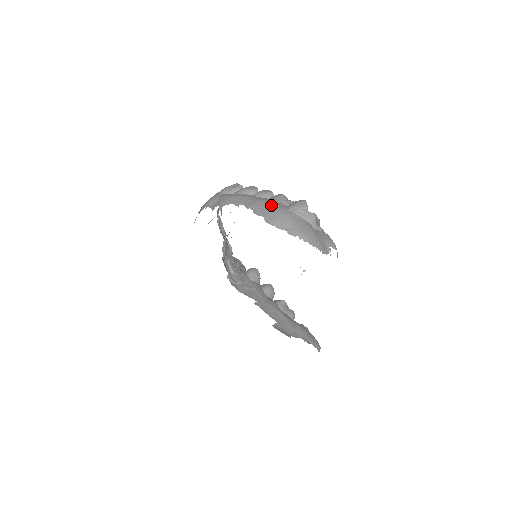
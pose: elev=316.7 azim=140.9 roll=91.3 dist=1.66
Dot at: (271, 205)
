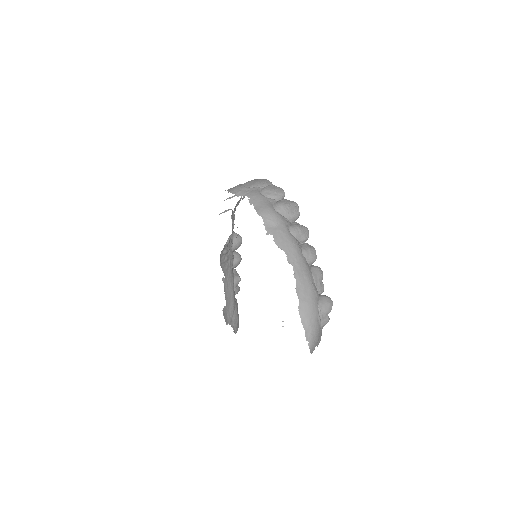
Dot at: (311, 292)
